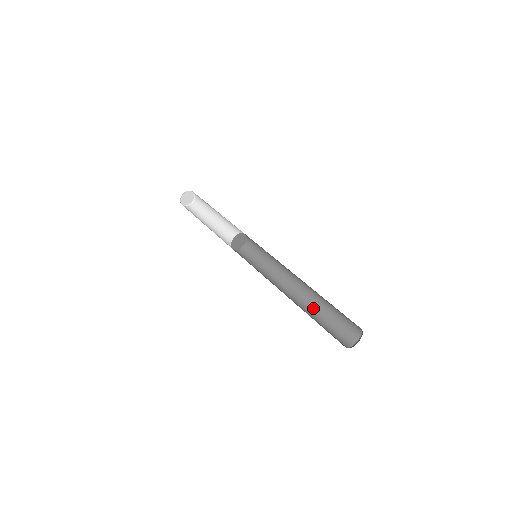
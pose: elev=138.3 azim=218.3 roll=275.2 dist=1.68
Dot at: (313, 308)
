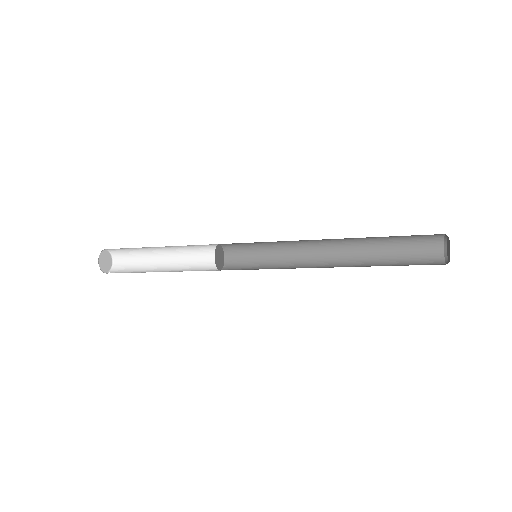
Dot at: (367, 266)
